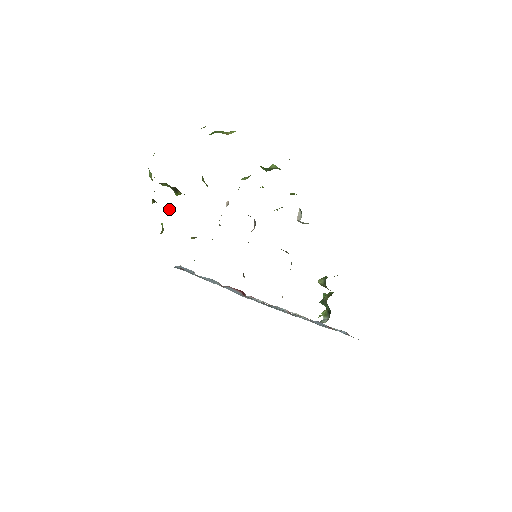
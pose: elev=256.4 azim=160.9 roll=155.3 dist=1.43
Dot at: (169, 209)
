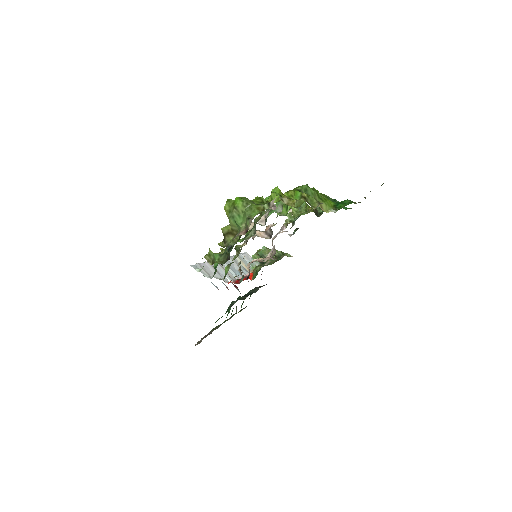
Dot at: (228, 246)
